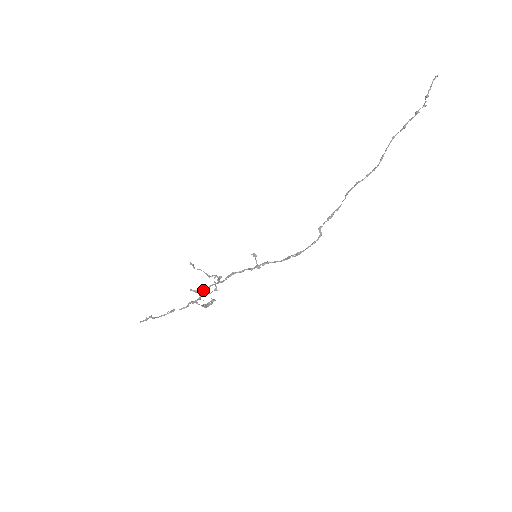
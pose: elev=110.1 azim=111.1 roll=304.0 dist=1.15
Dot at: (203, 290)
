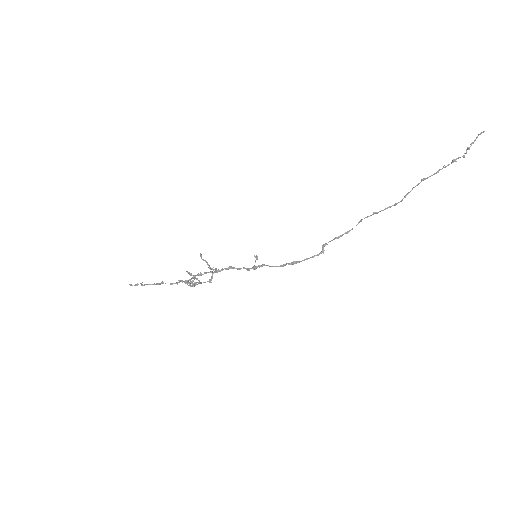
Dot at: (197, 274)
